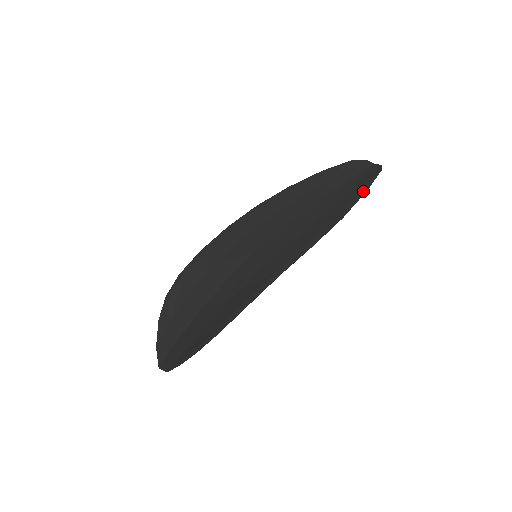
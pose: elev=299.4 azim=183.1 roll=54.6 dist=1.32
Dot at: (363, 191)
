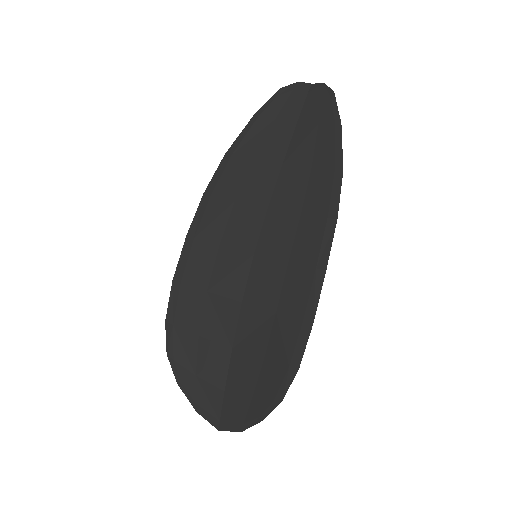
Dot at: (337, 127)
